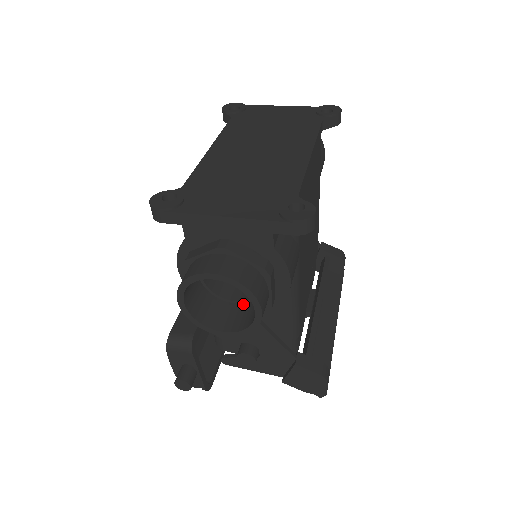
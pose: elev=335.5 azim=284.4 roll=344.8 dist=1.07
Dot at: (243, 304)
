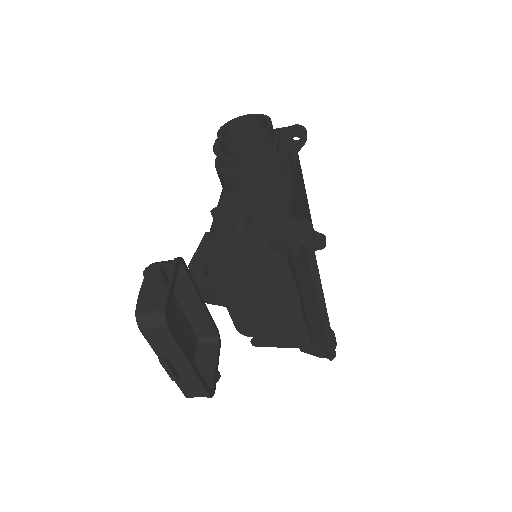
Dot at: occluded
